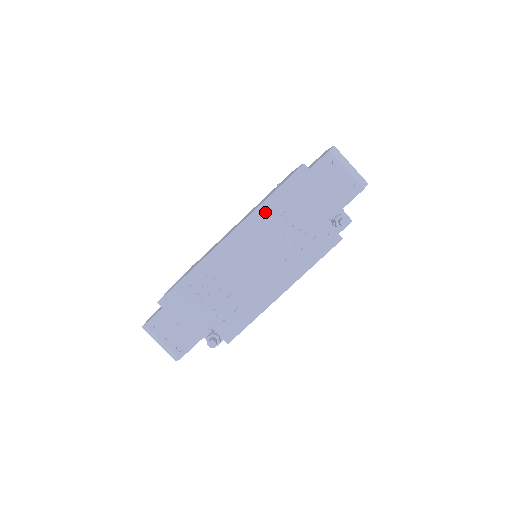
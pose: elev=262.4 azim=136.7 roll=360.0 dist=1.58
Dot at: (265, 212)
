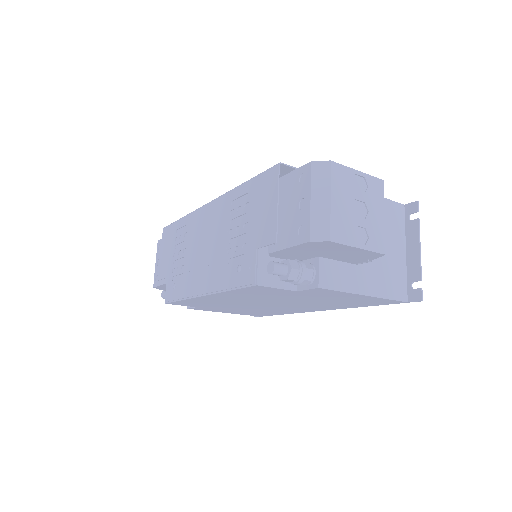
Dot at: (232, 198)
